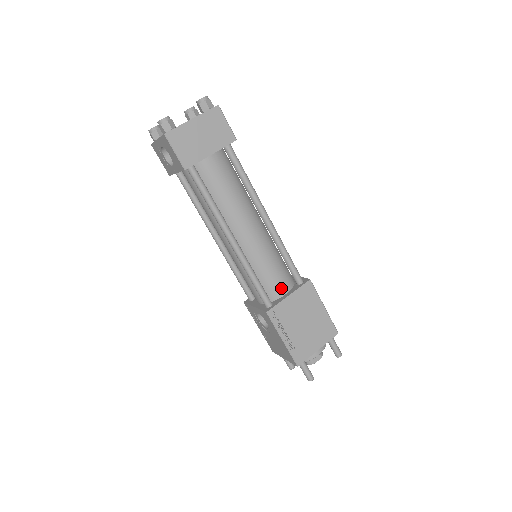
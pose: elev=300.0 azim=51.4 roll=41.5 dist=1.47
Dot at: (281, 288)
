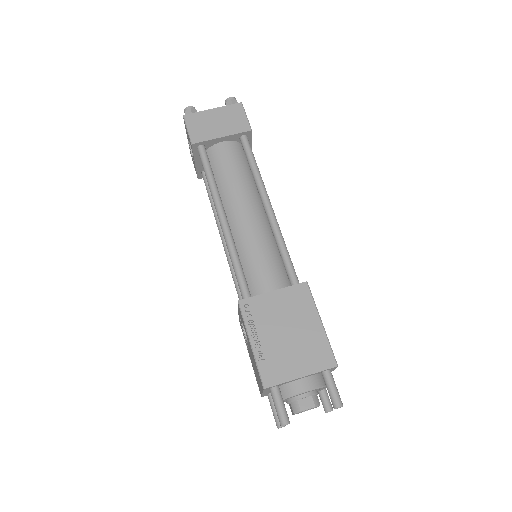
Dot at: (268, 284)
